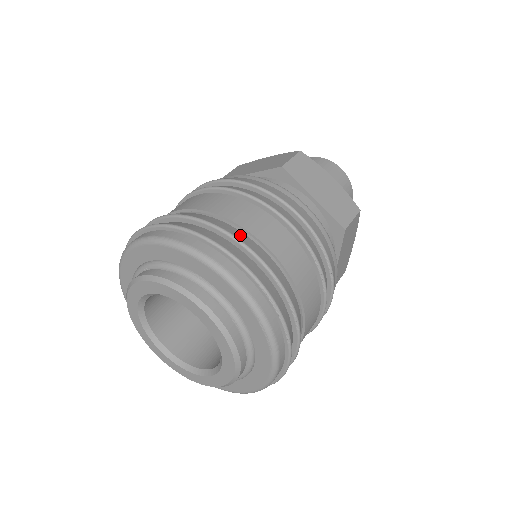
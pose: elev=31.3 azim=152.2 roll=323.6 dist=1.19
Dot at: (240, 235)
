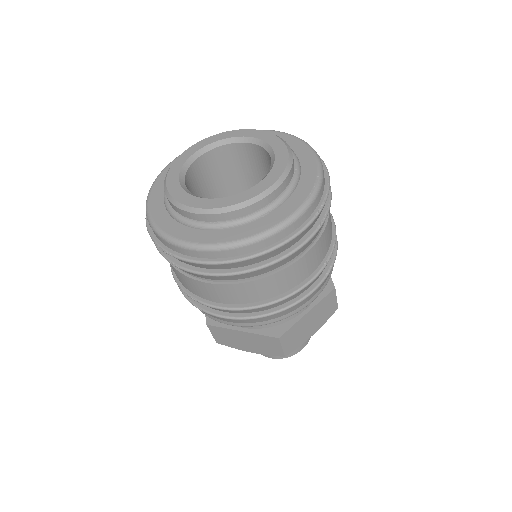
Dot at: occluded
